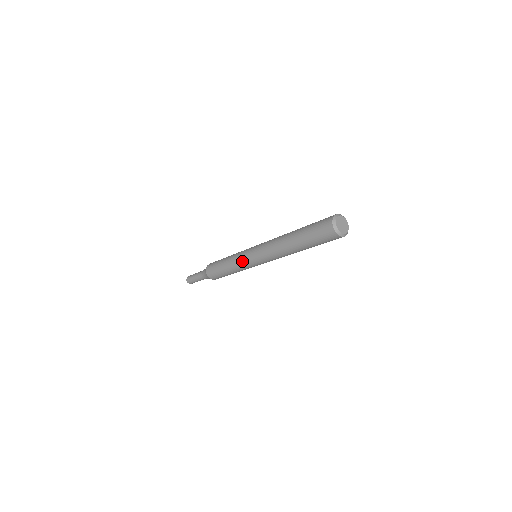
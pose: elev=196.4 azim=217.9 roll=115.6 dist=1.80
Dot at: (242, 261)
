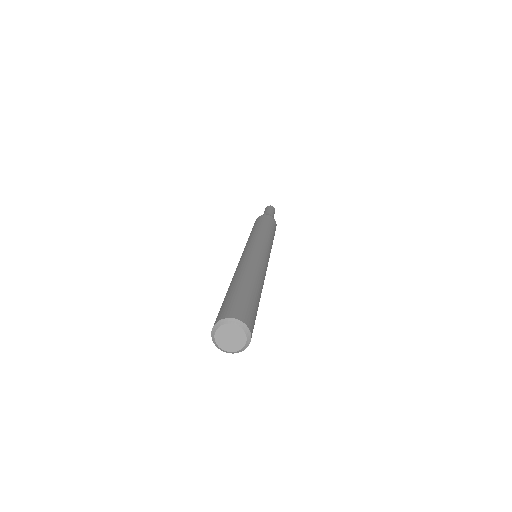
Dot at: (246, 244)
